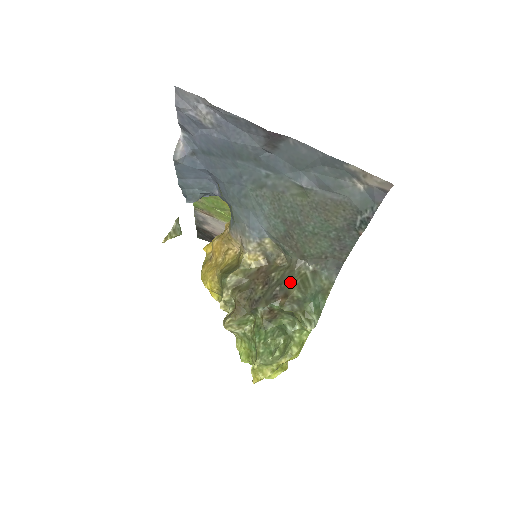
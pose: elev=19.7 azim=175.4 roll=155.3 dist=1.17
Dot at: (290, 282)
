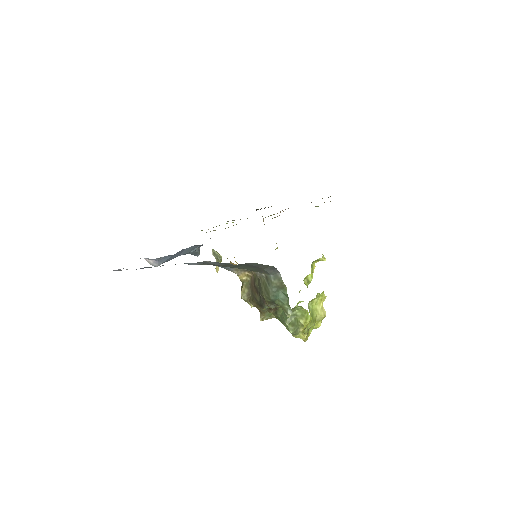
Dot at: (261, 291)
